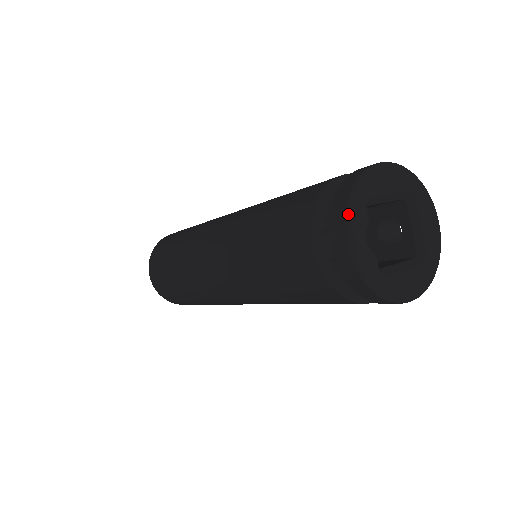
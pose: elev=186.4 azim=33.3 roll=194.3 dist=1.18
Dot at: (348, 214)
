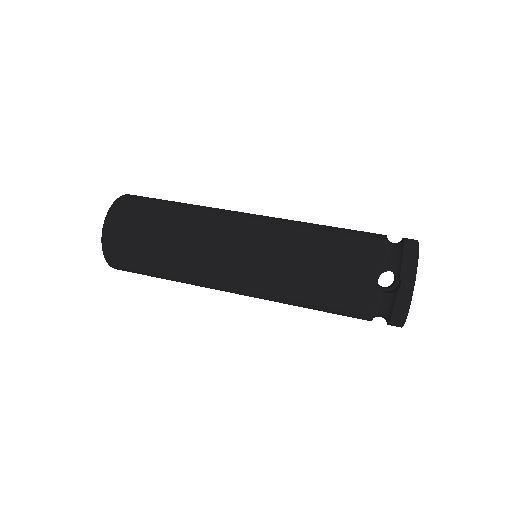
Dot at: occluded
